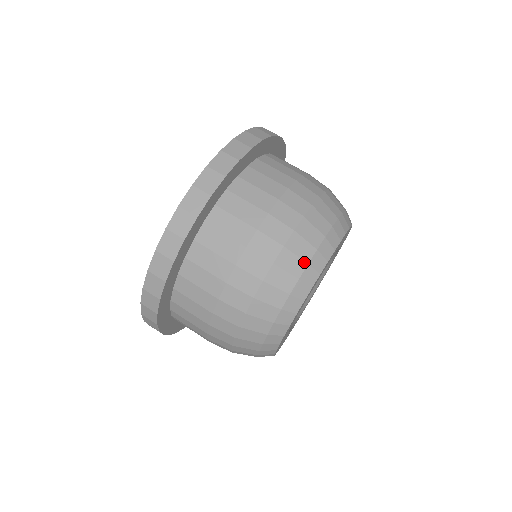
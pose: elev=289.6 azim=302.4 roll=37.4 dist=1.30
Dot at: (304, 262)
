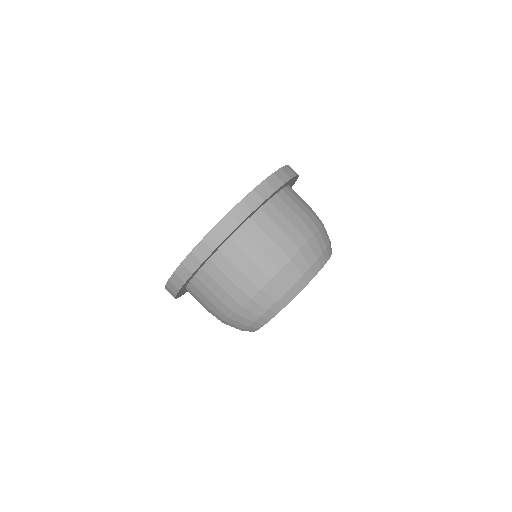
Dot at: (301, 273)
